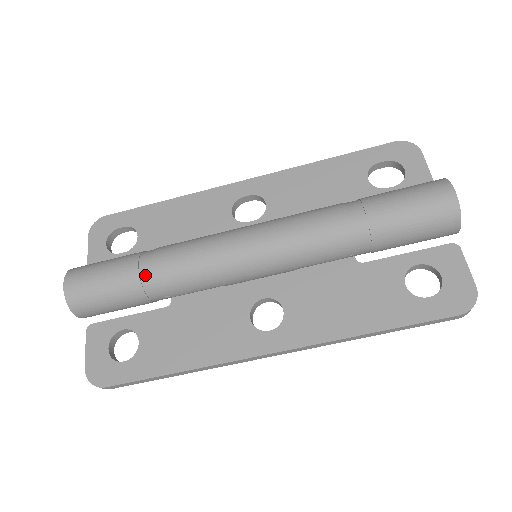
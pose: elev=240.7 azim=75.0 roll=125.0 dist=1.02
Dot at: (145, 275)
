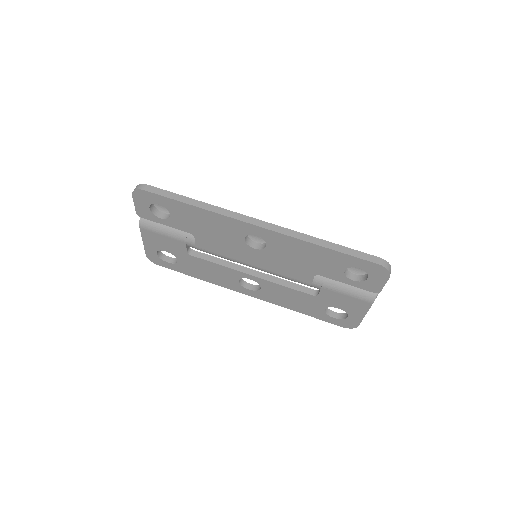
Dot at: occluded
